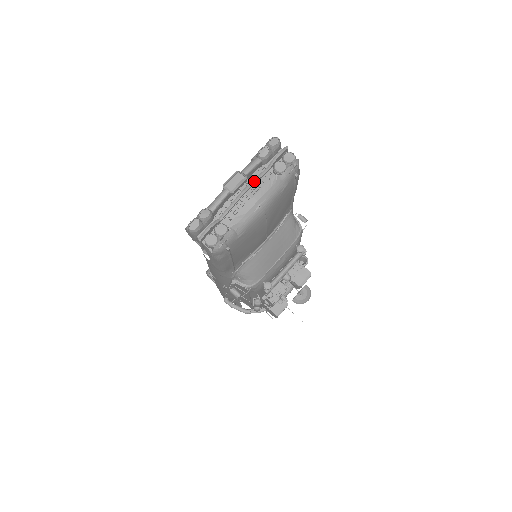
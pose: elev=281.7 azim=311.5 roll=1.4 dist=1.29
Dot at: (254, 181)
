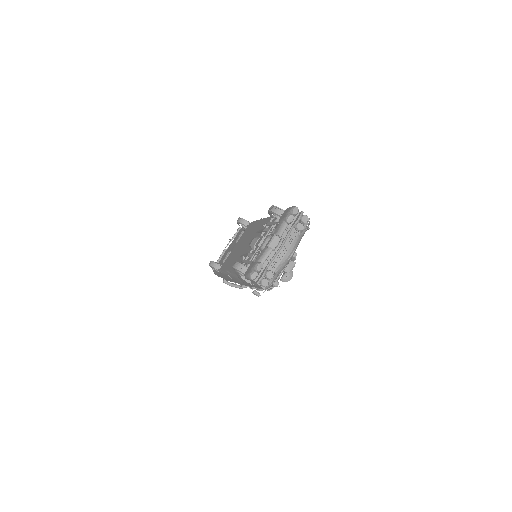
Dot at: (286, 239)
